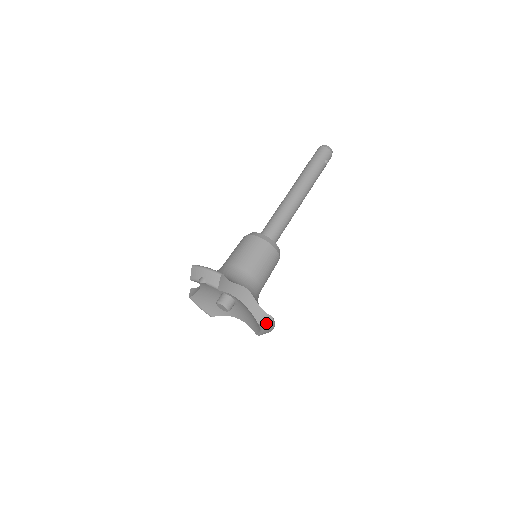
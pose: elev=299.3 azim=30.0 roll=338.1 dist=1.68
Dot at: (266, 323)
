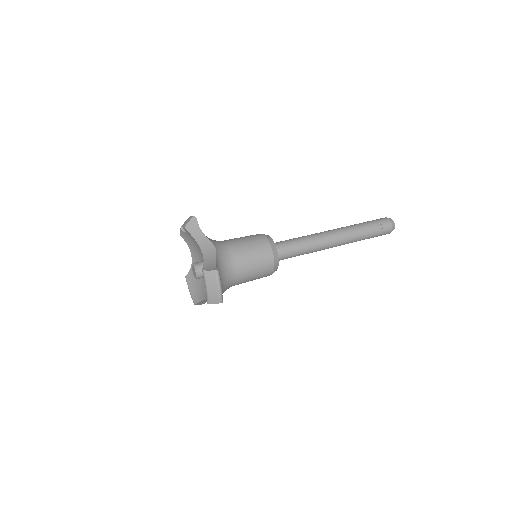
Dot at: (209, 272)
